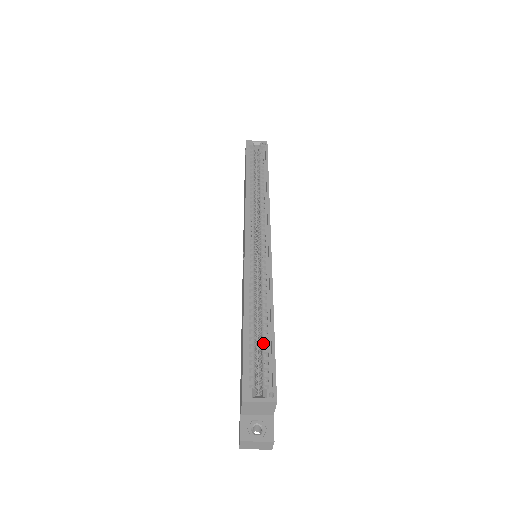
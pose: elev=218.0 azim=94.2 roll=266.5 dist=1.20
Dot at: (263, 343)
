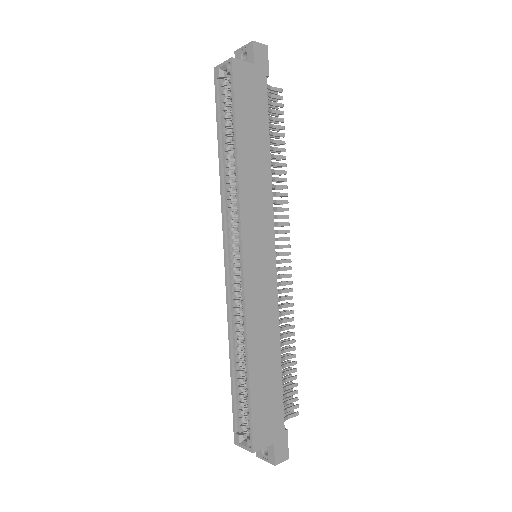
Dot at: (245, 390)
